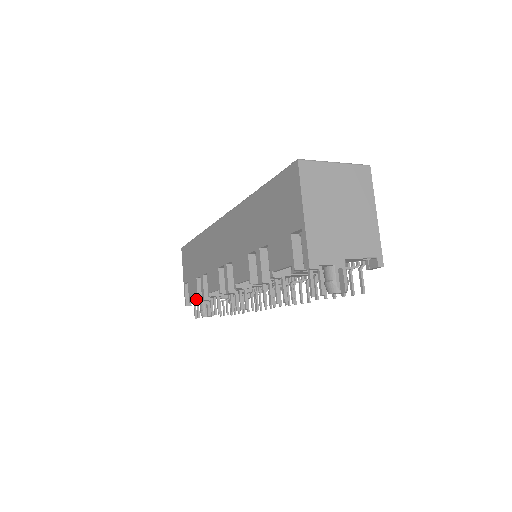
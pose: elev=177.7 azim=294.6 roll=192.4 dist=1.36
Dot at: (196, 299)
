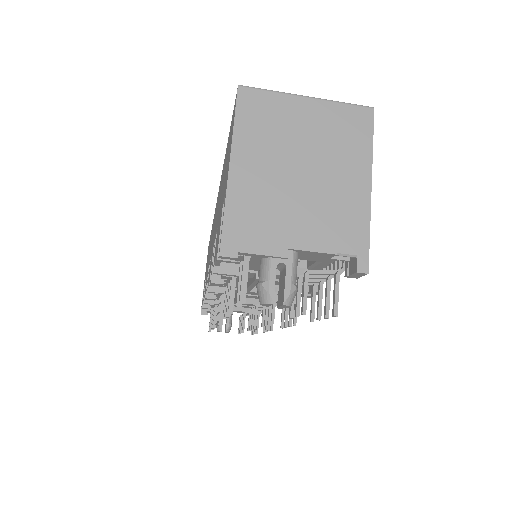
Dot at: occluded
